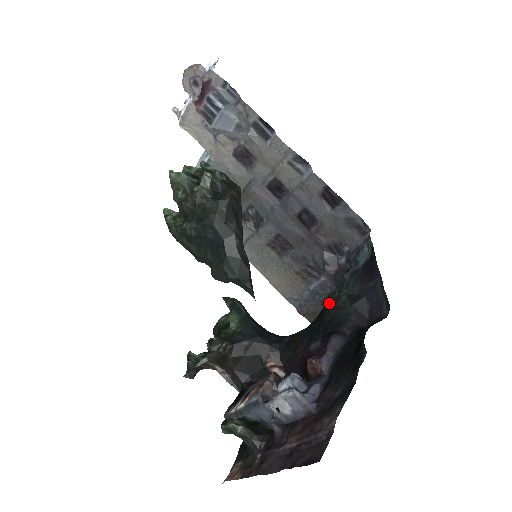
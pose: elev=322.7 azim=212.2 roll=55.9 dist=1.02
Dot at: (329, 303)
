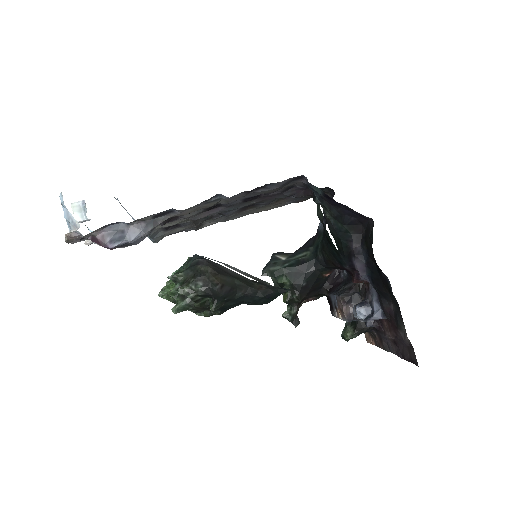
Dot at: (327, 232)
